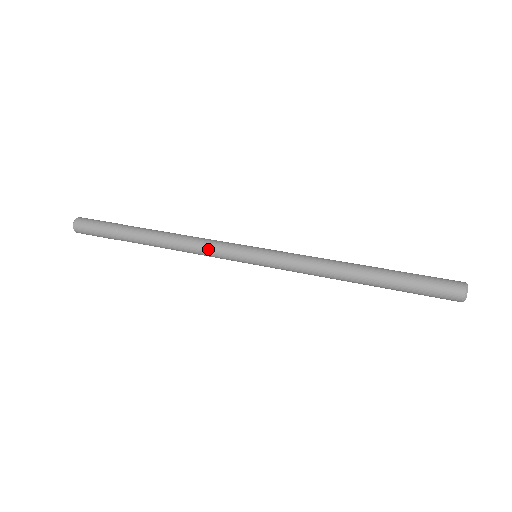
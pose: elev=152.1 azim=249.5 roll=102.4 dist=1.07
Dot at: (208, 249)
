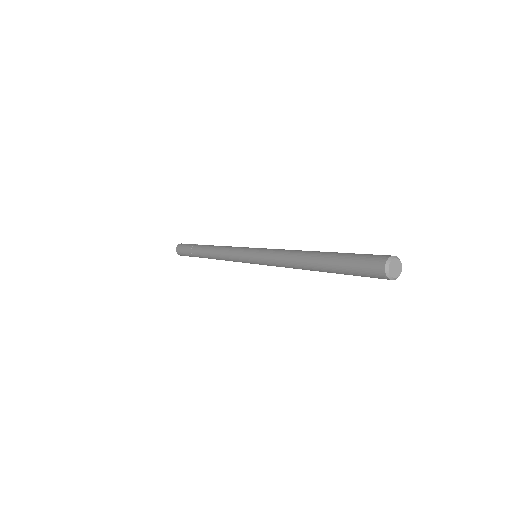
Dot at: (233, 247)
